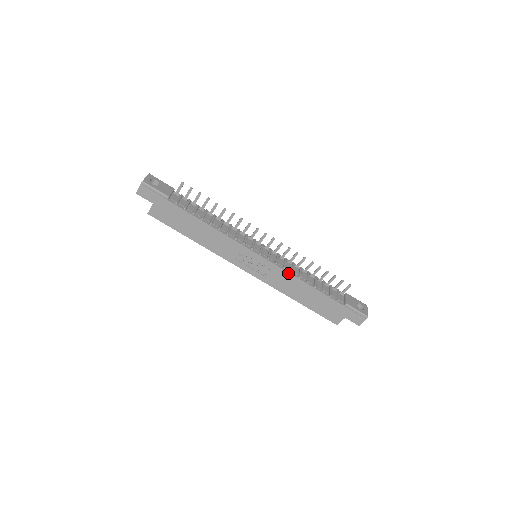
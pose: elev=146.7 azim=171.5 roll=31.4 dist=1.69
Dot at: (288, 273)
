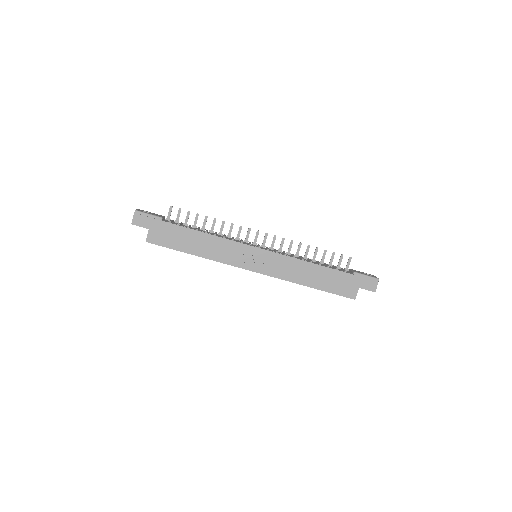
Dot at: (291, 258)
